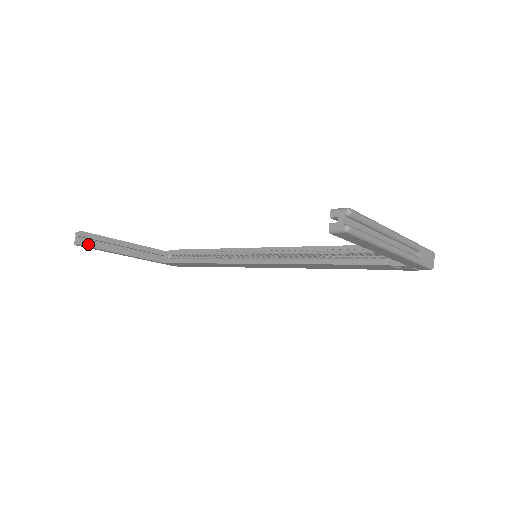
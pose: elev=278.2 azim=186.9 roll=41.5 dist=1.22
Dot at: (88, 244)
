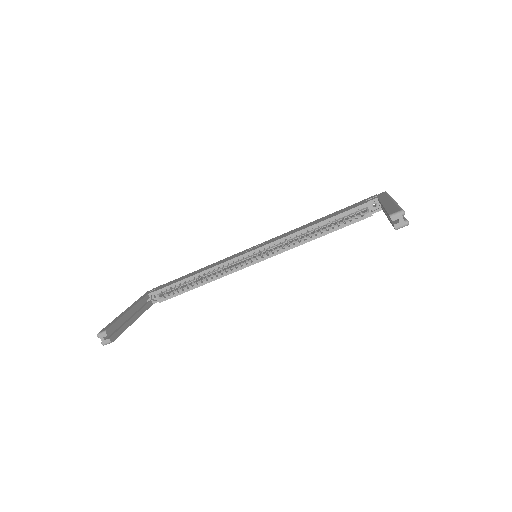
Dot at: (115, 337)
